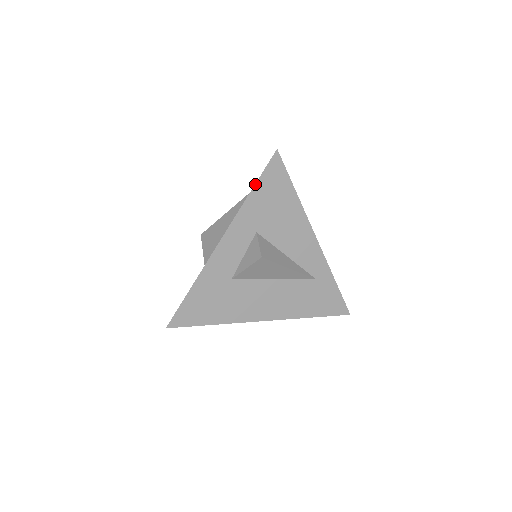
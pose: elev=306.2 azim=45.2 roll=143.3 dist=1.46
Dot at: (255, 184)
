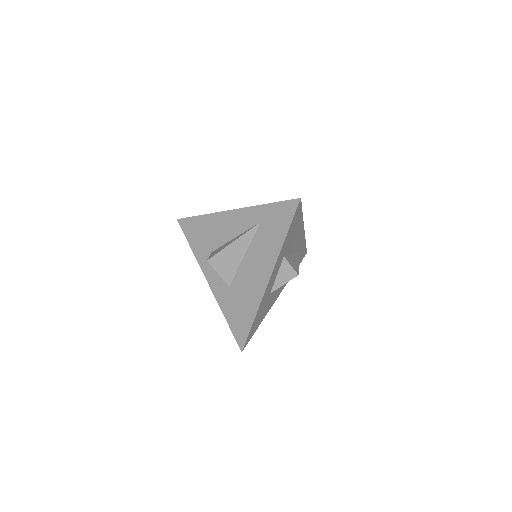
Dot at: (288, 230)
